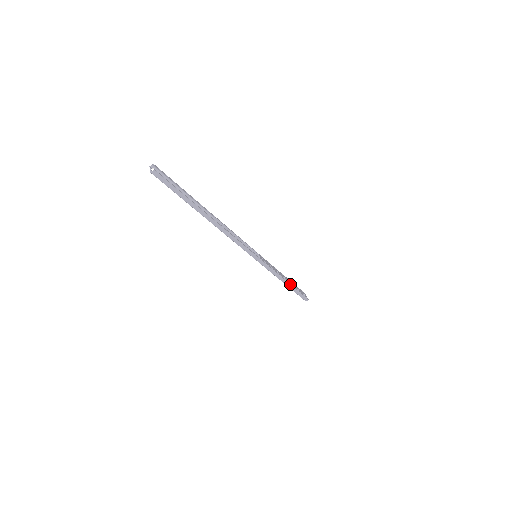
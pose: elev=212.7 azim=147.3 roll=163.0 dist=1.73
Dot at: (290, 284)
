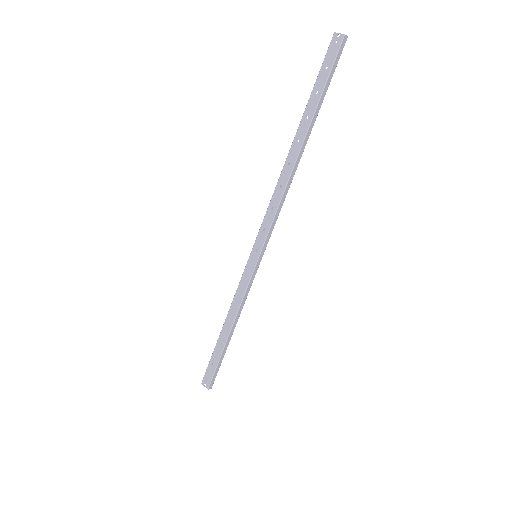
Dot at: (230, 338)
